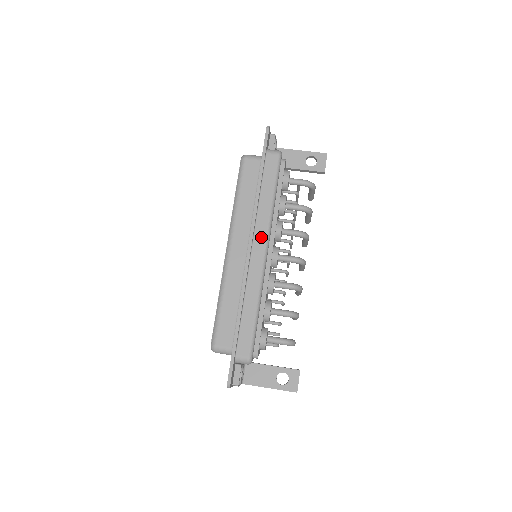
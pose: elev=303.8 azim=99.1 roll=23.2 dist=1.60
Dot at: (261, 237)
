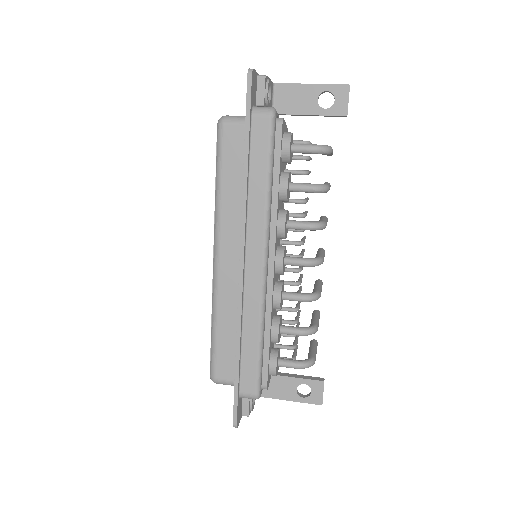
Dot at: (256, 245)
